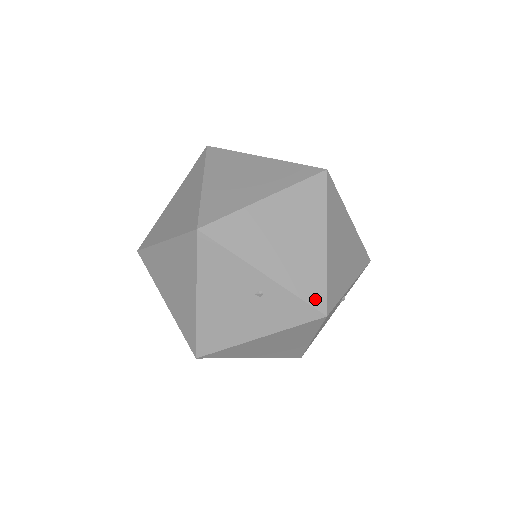
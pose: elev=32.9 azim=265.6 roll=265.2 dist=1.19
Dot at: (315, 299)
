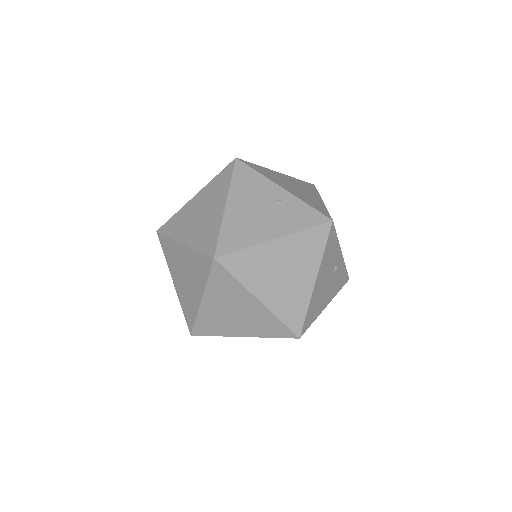
Dot at: (322, 211)
